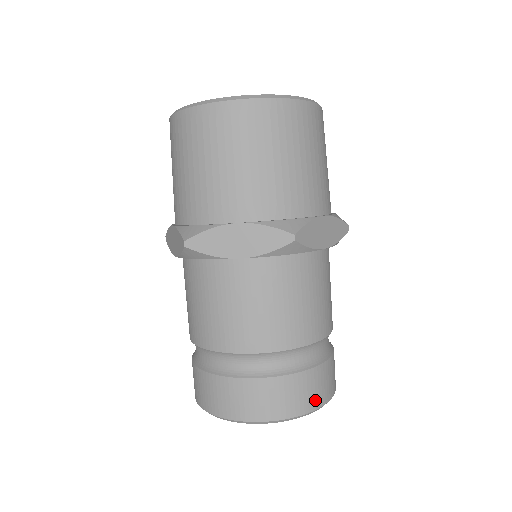
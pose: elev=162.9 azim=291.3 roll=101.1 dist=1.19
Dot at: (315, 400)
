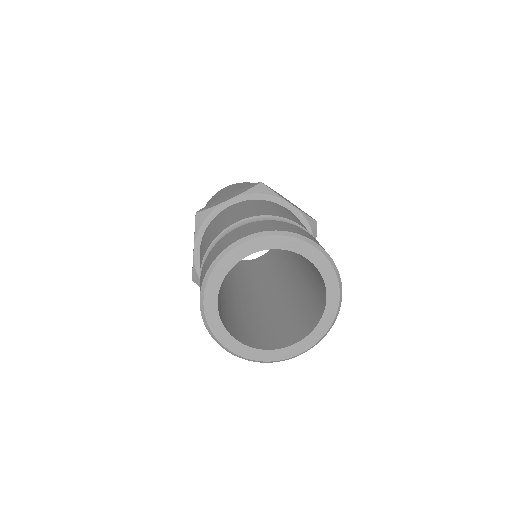
Dot at: (300, 233)
